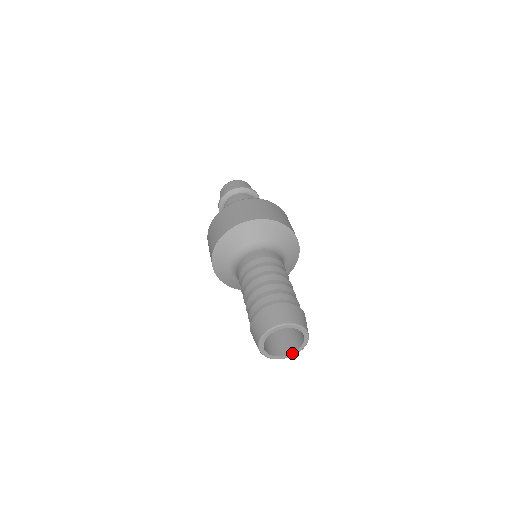
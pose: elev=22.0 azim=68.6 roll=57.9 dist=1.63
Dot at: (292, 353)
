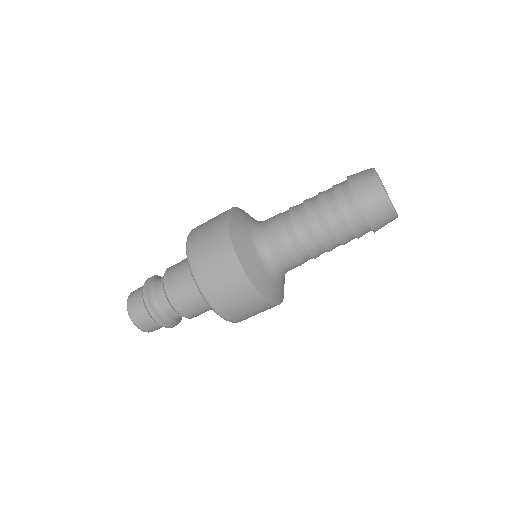
Dot at: occluded
